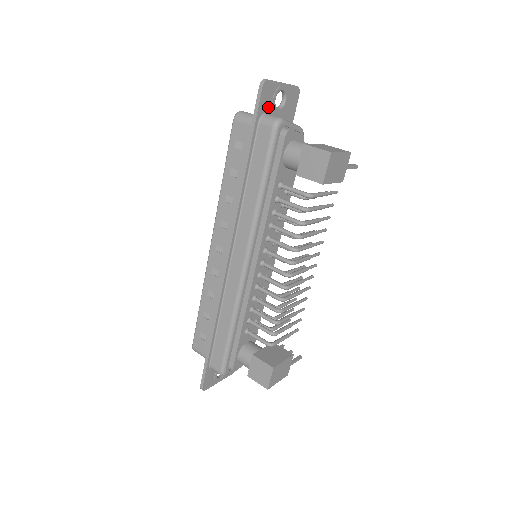
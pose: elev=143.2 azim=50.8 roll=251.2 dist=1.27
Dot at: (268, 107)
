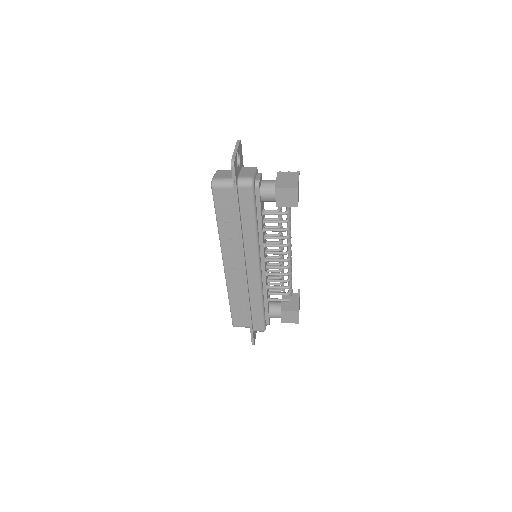
Dot at: (237, 173)
